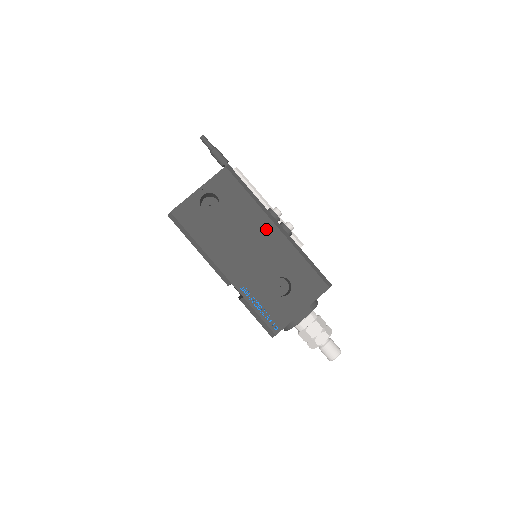
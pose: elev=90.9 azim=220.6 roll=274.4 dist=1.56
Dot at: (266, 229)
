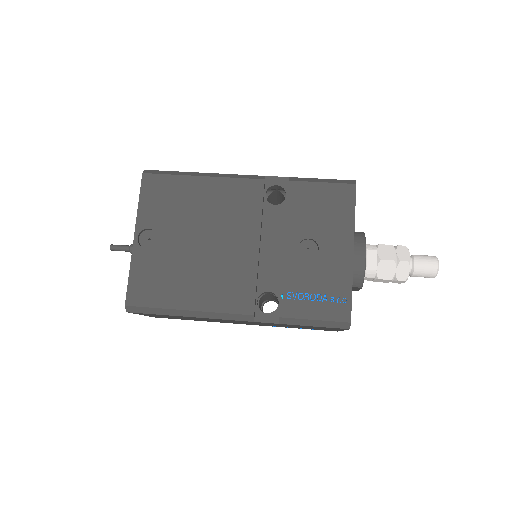
Dot at: occluded
